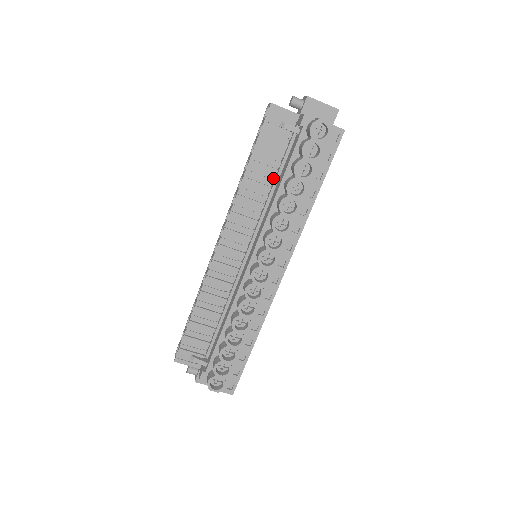
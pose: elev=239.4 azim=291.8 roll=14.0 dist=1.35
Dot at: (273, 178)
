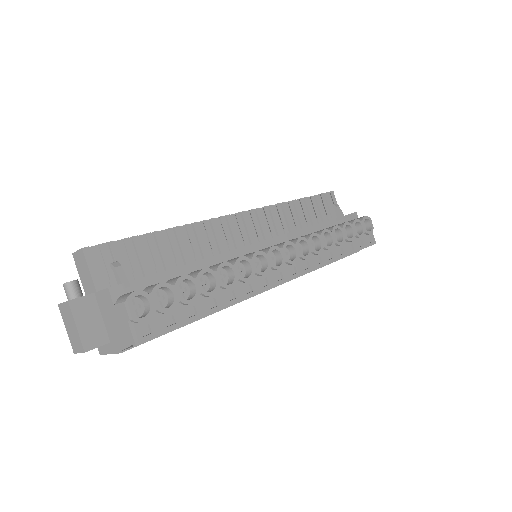
Dot at: (303, 227)
